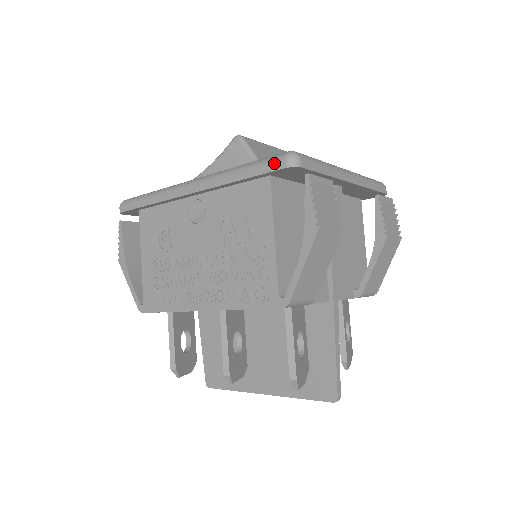
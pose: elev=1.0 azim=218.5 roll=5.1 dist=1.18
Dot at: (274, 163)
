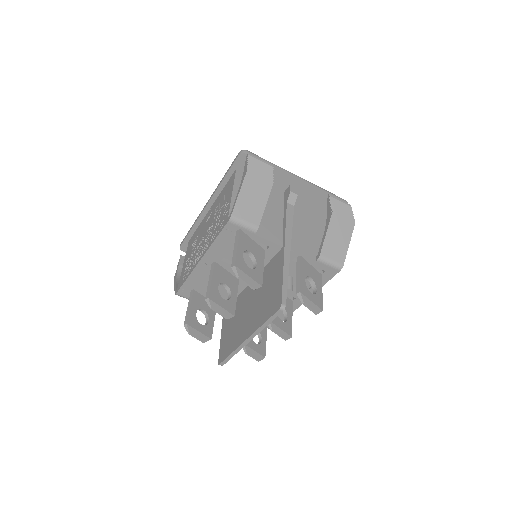
Dot at: (235, 158)
